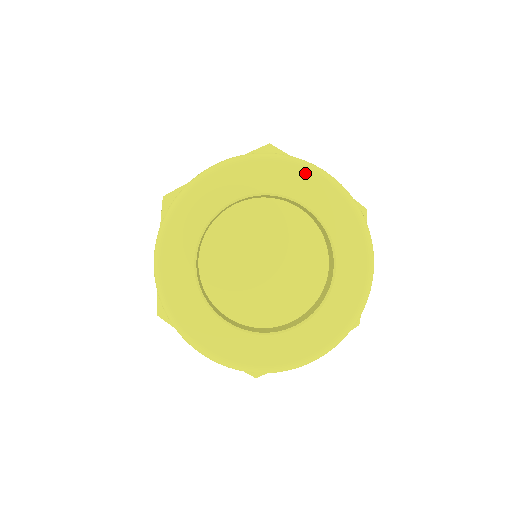
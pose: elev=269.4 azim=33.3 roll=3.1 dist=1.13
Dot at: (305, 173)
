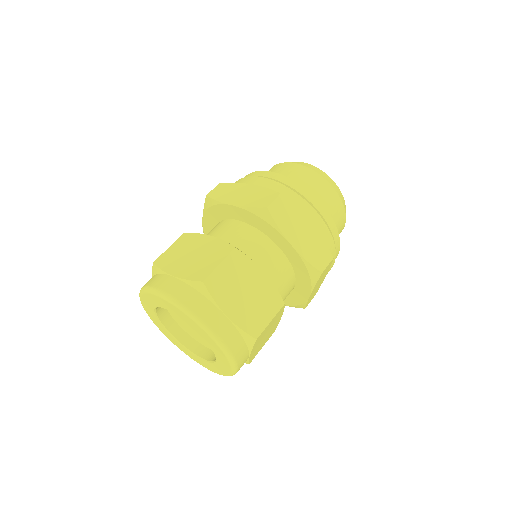
Dot at: (154, 296)
